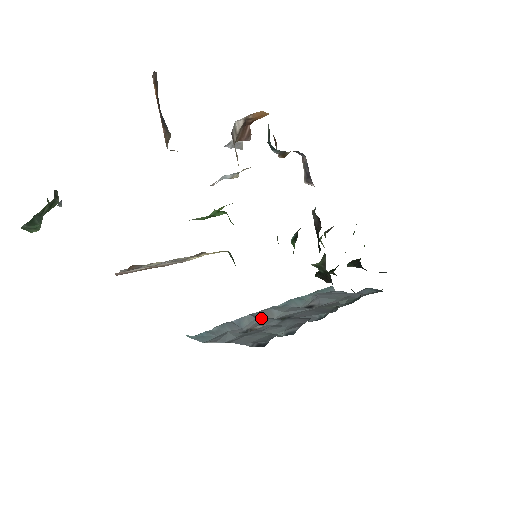
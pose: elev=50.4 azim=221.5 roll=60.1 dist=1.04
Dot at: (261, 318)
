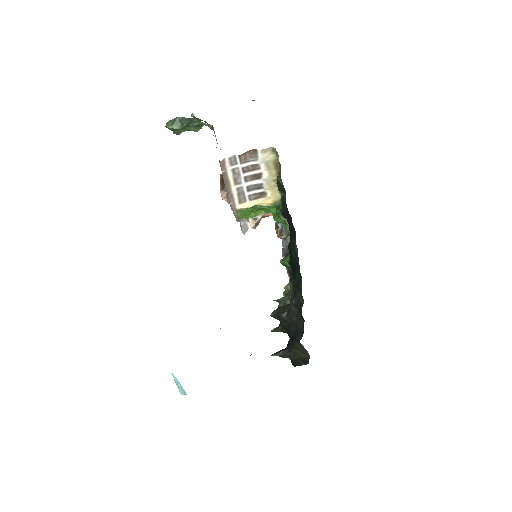
Dot at: occluded
